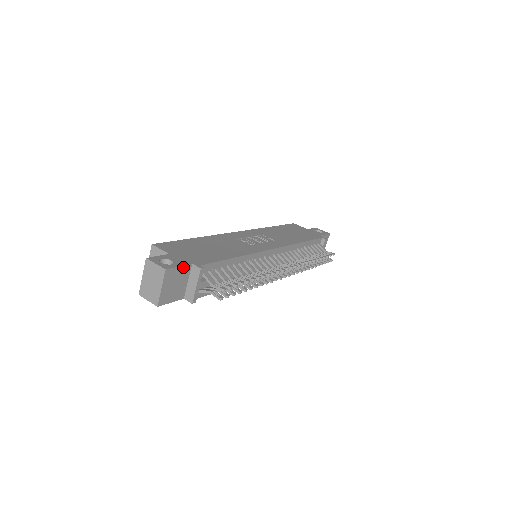
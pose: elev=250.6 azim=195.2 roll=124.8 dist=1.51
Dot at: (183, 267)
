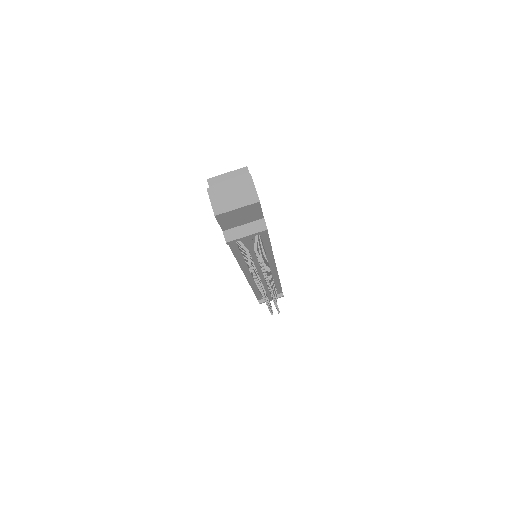
Dot at: (261, 213)
